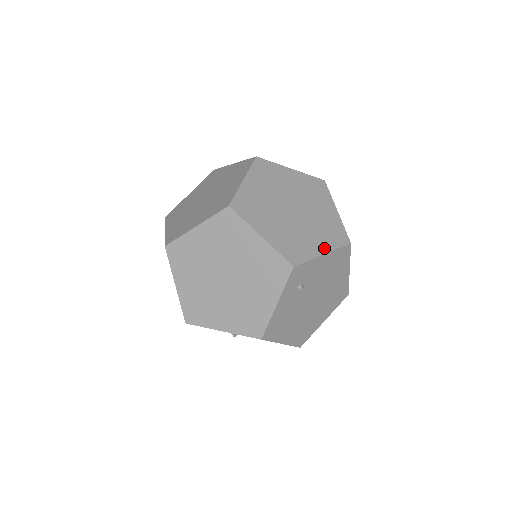
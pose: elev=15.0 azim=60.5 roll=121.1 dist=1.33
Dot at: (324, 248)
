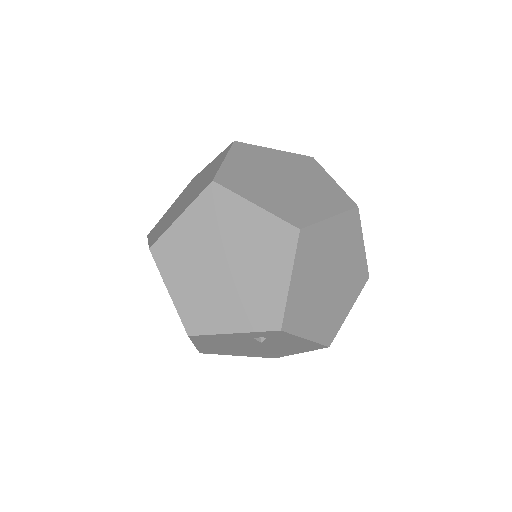
Dot at: (312, 334)
